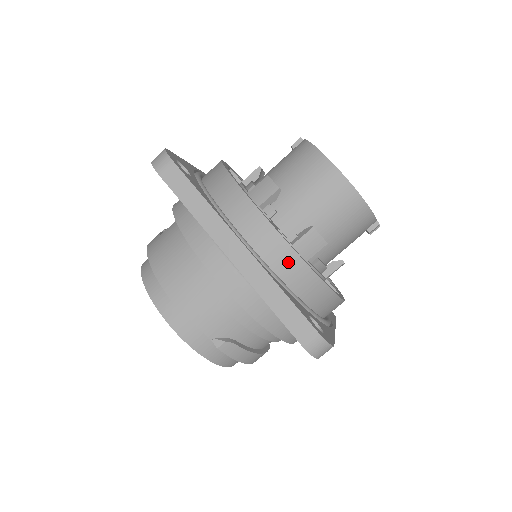
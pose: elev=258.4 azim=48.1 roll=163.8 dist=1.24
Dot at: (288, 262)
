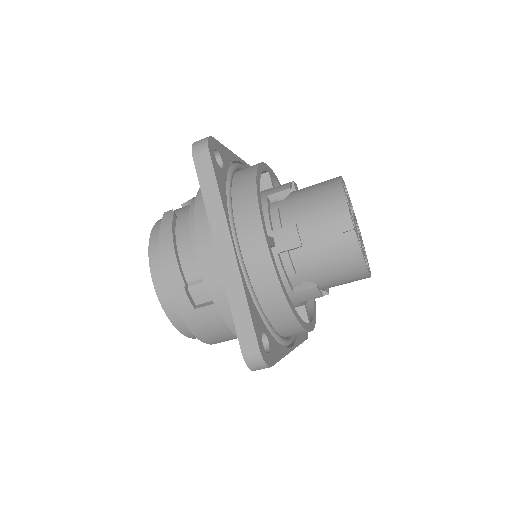
Dot at: occluded
